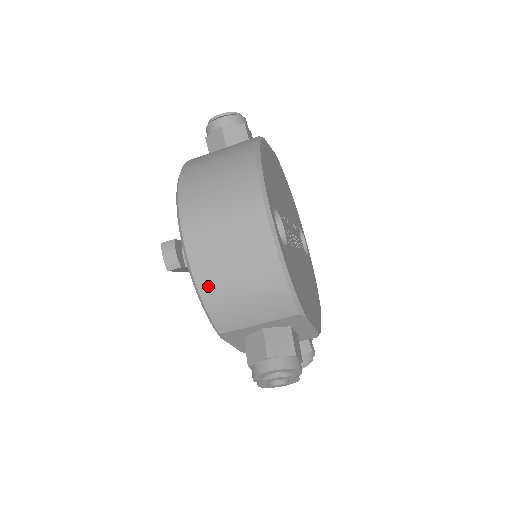
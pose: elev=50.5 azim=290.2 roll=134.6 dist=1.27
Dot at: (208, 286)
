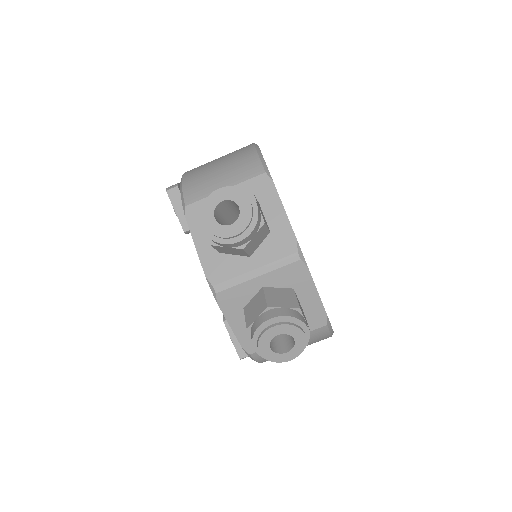
Dot at: (192, 173)
